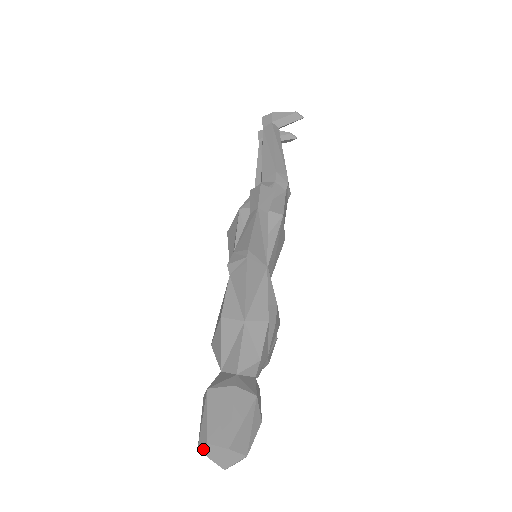
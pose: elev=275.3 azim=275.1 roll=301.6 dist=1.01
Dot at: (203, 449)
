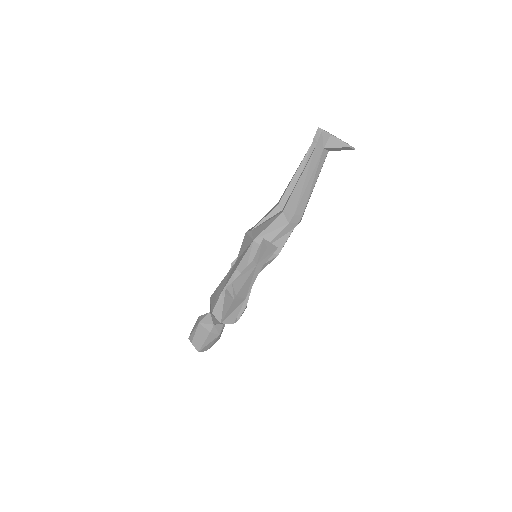
Dot at: (190, 341)
